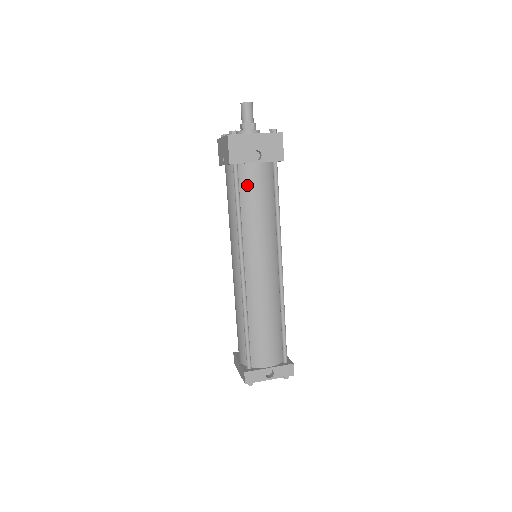
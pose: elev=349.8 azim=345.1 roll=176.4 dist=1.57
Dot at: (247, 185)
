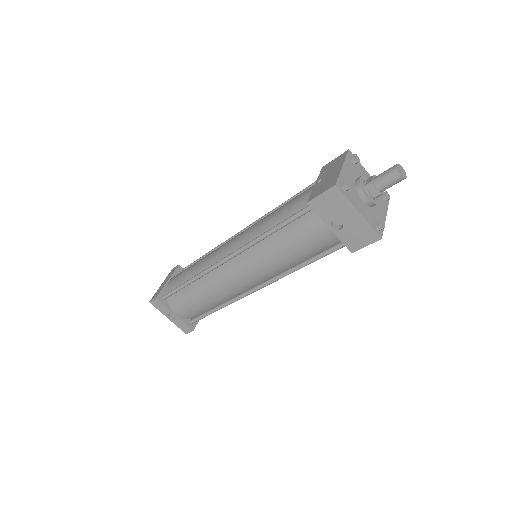
Dot at: (302, 228)
